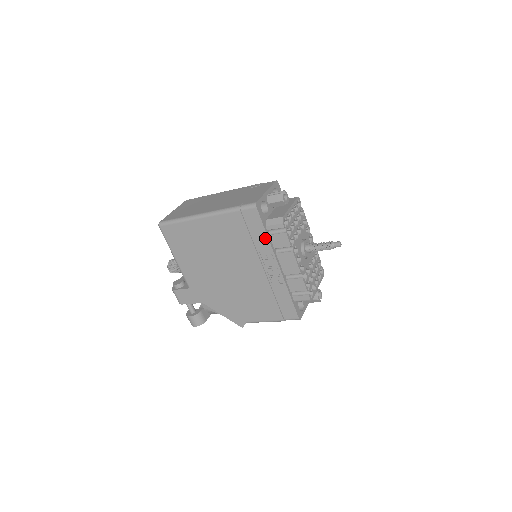
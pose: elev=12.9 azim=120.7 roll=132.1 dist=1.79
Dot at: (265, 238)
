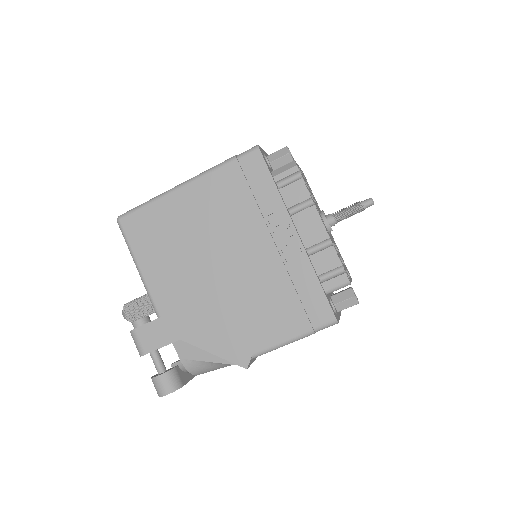
Dot at: (274, 192)
